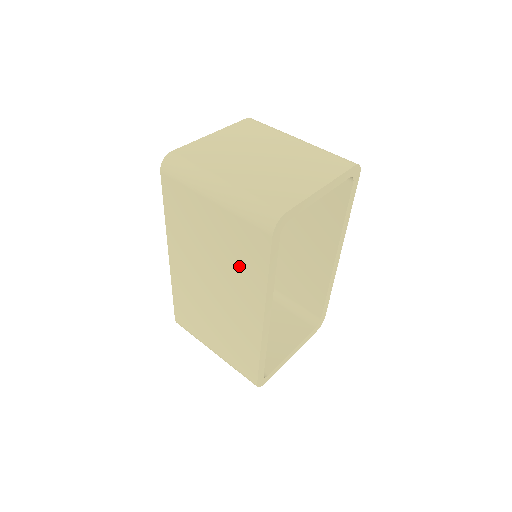
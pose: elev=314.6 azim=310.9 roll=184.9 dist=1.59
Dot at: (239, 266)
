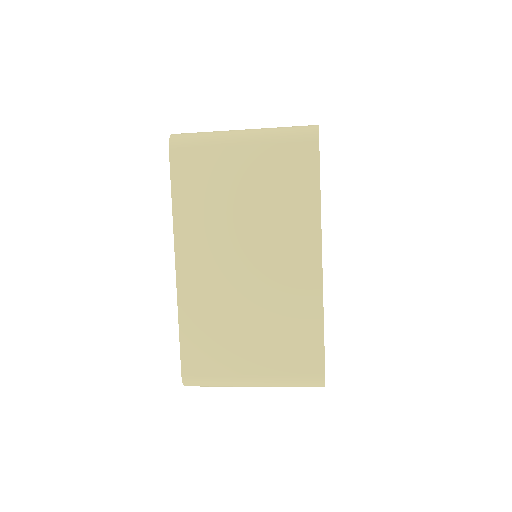
Dot at: (283, 203)
